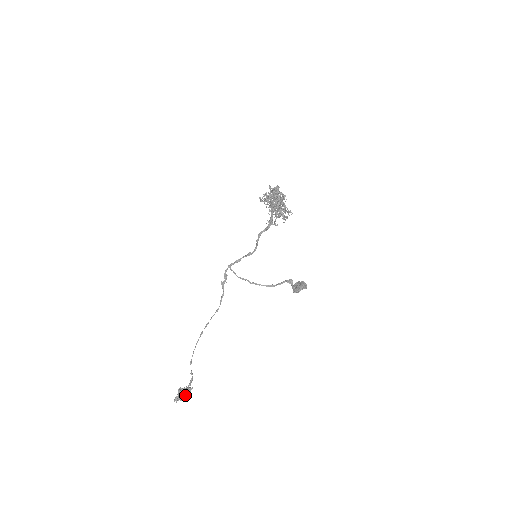
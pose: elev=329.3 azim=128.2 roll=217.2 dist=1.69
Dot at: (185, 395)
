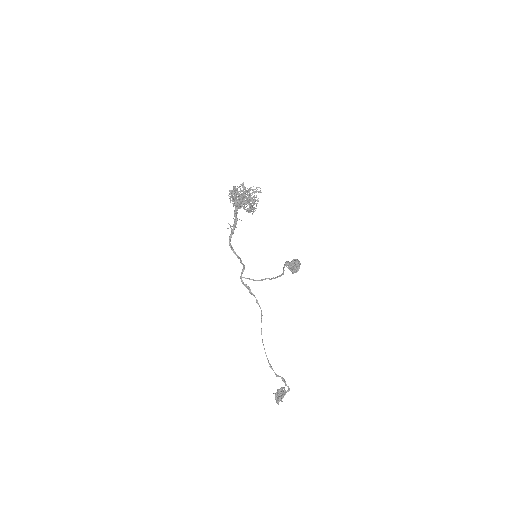
Dot at: (284, 395)
